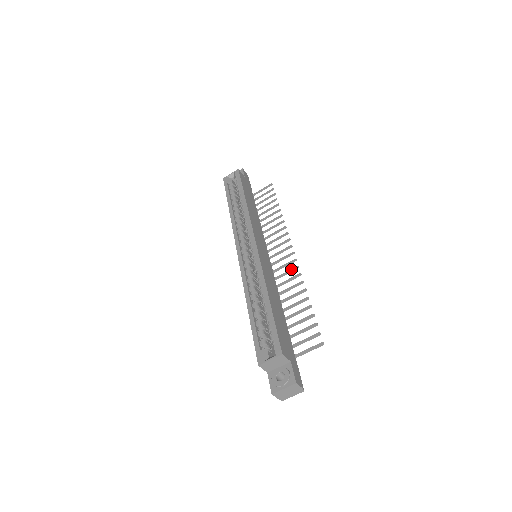
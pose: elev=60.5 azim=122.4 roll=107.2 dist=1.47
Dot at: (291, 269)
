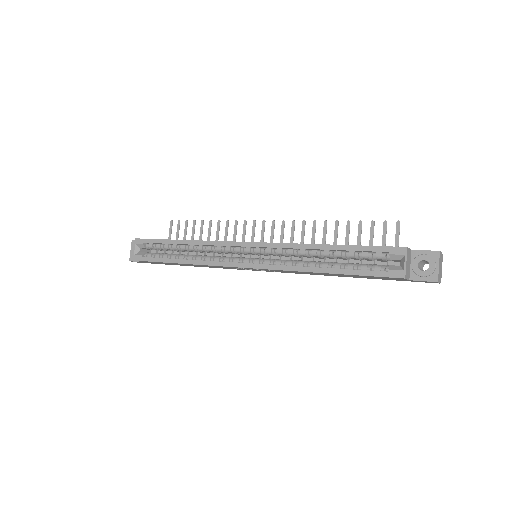
Dot at: (291, 229)
